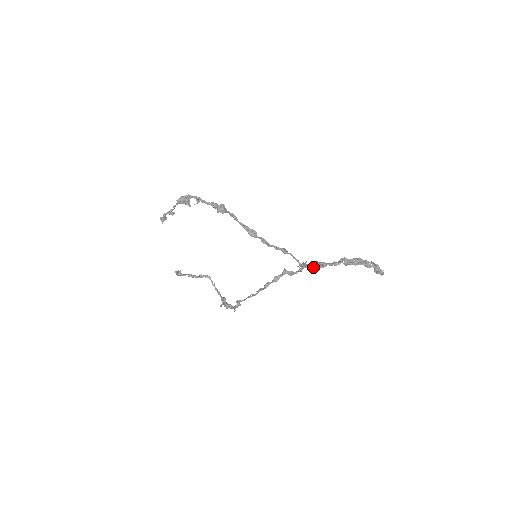
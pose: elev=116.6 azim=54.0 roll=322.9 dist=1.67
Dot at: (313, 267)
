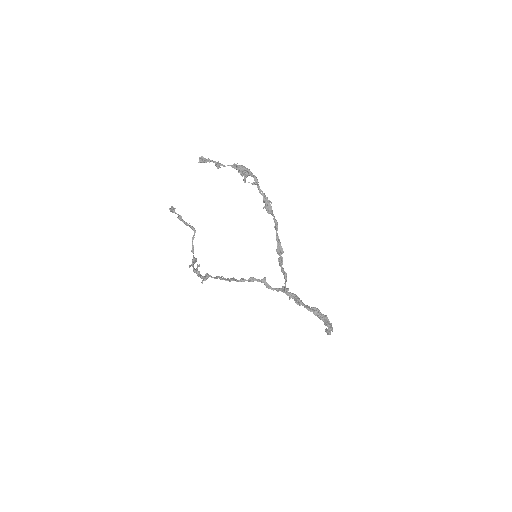
Dot at: occluded
